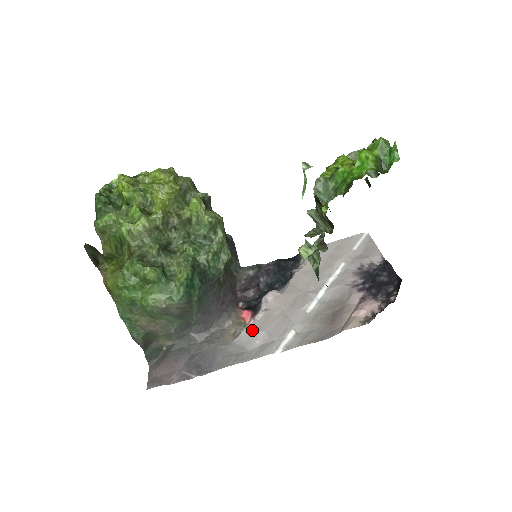
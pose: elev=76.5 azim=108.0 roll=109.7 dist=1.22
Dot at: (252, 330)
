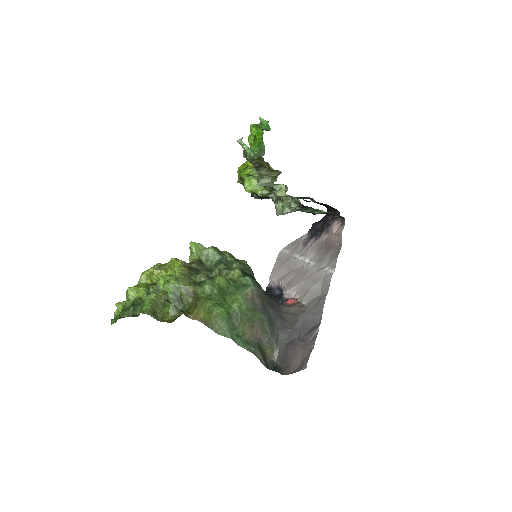
Dot at: (305, 296)
